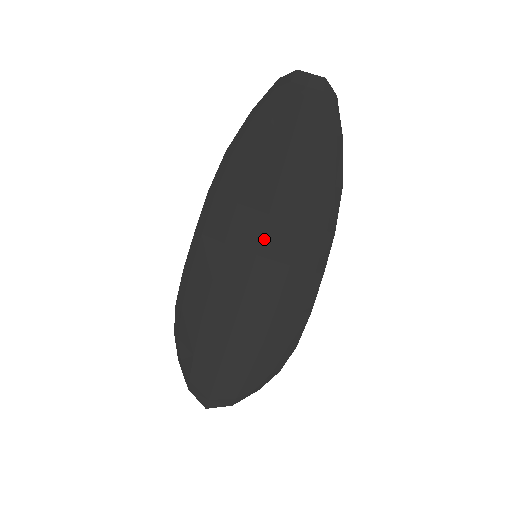
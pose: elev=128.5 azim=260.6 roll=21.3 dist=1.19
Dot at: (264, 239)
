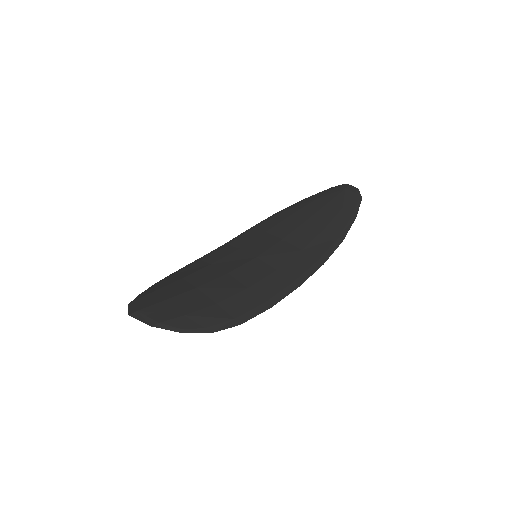
Dot at: (269, 250)
